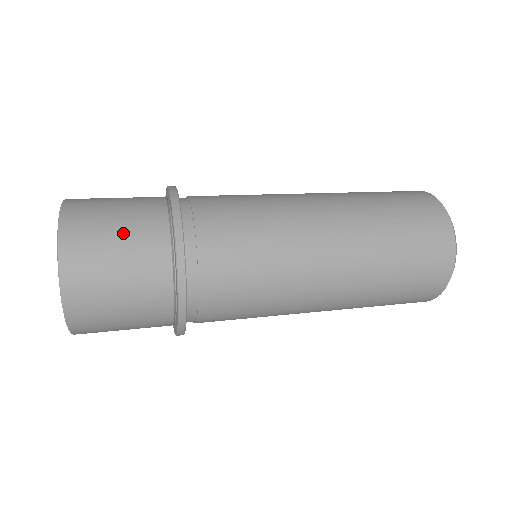
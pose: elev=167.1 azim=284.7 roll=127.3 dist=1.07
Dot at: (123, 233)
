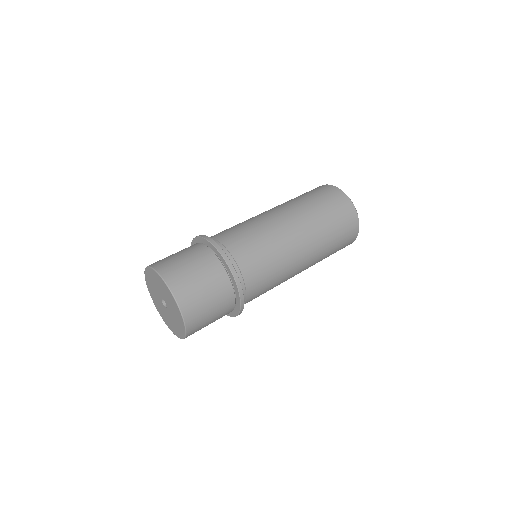
Dot at: (215, 316)
